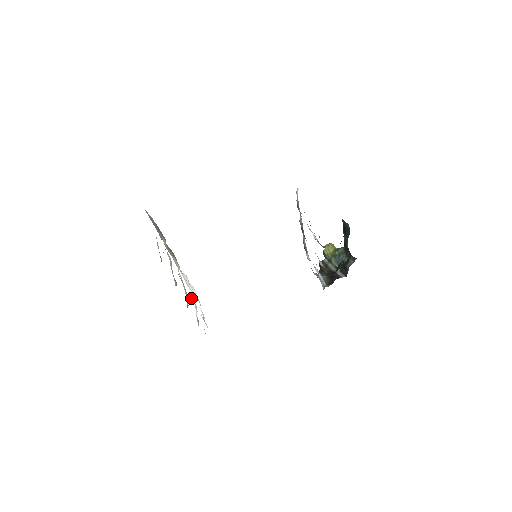
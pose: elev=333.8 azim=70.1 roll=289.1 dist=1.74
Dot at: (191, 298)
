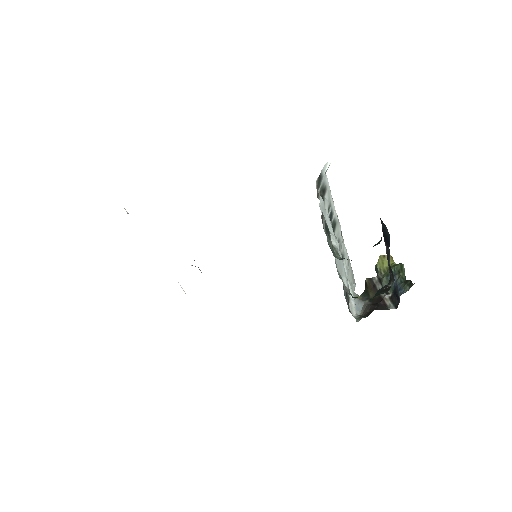
Dot at: occluded
